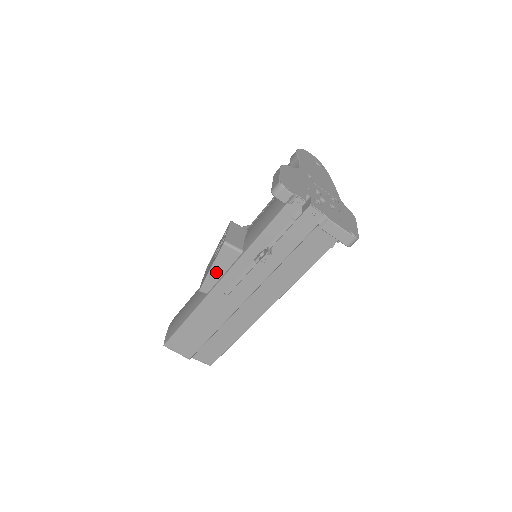
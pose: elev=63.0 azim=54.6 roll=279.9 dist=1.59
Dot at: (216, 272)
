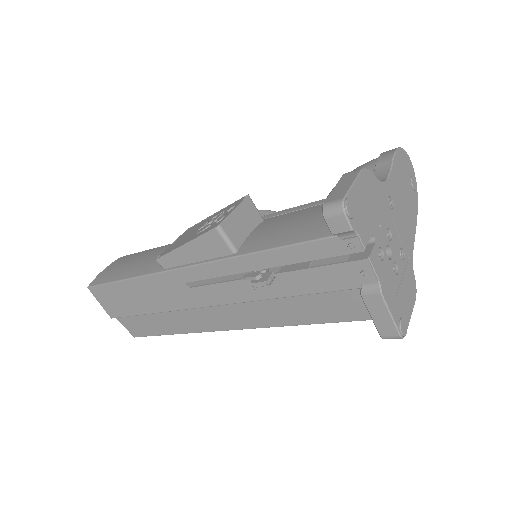
Dot at: (188, 253)
